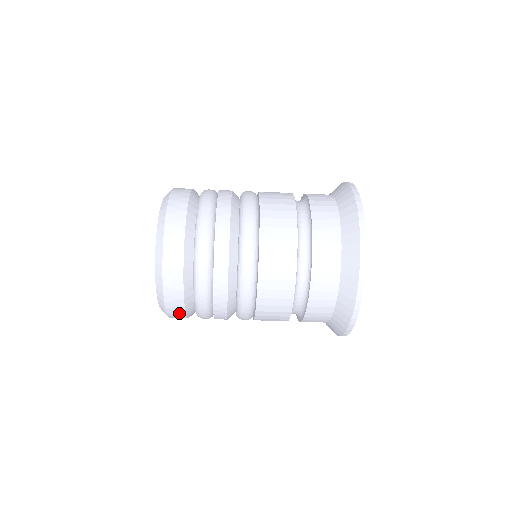
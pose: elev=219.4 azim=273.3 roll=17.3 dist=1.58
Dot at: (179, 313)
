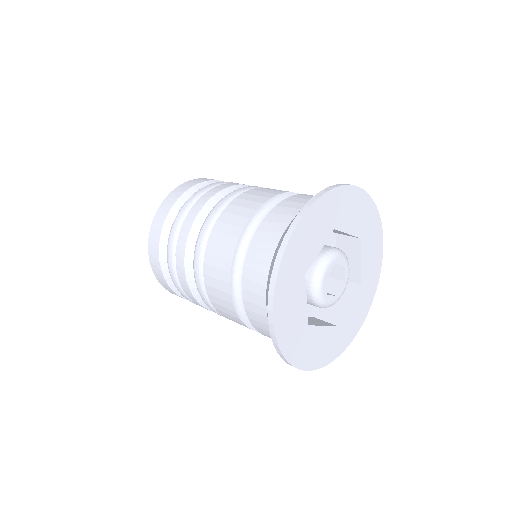
Dot at: occluded
